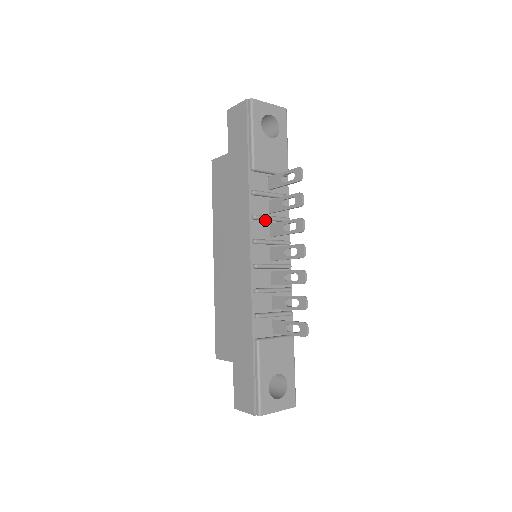
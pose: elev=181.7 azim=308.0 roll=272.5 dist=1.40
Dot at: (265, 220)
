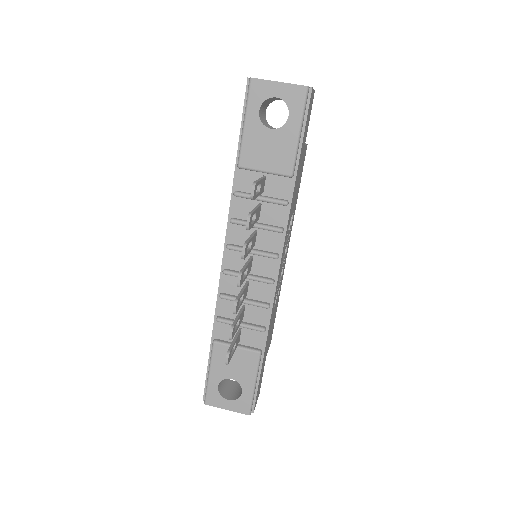
Dot at: occluded
